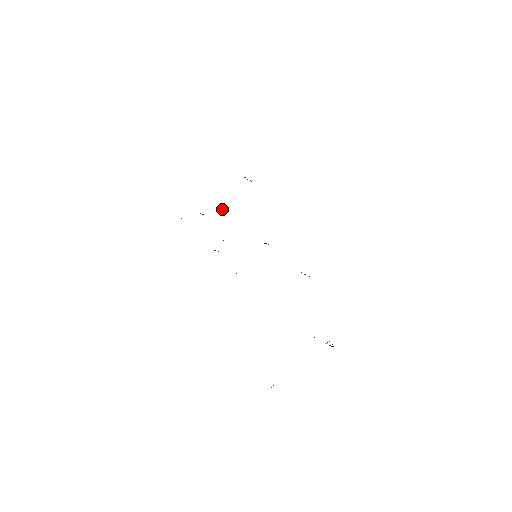
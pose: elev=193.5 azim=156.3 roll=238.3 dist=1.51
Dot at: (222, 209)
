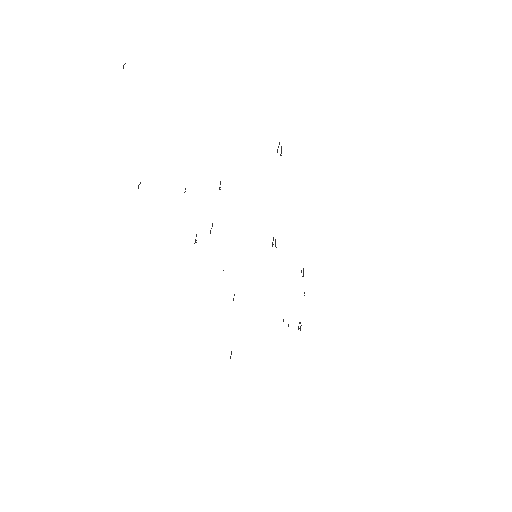
Dot at: occluded
